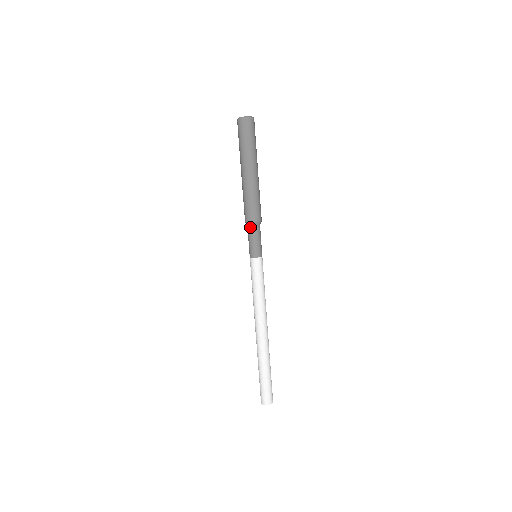
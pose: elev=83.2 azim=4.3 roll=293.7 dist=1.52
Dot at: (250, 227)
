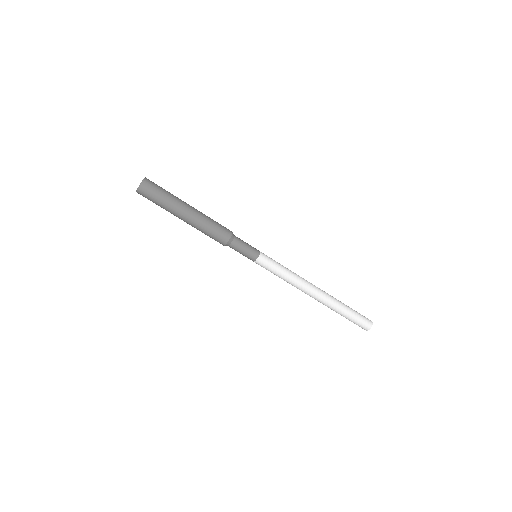
Dot at: (232, 243)
